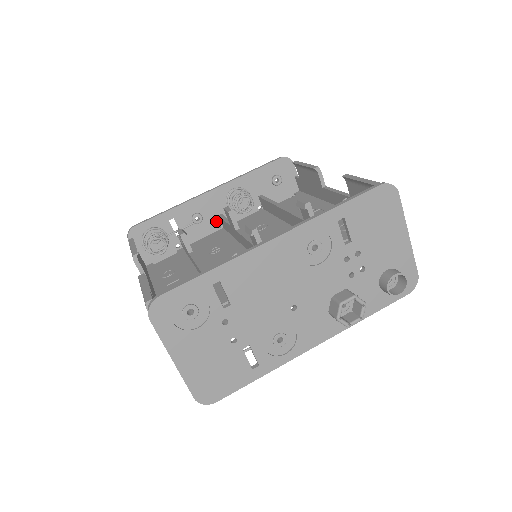
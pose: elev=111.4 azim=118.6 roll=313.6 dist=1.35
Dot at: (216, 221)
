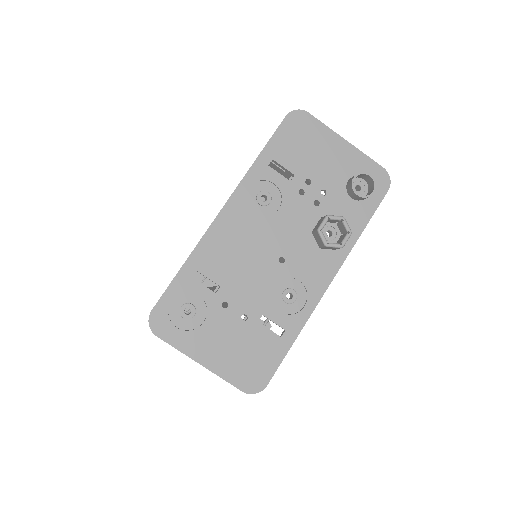
Dot at: occluded
